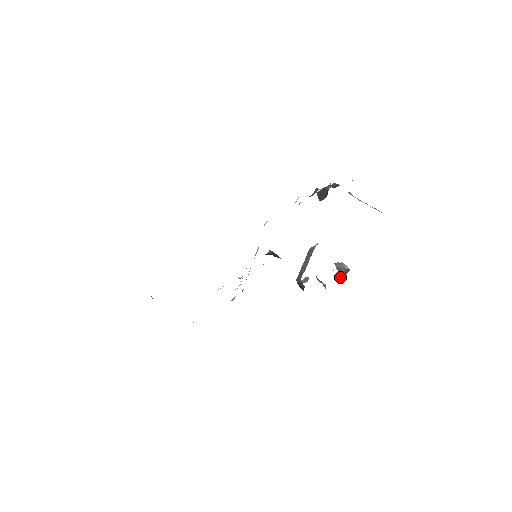
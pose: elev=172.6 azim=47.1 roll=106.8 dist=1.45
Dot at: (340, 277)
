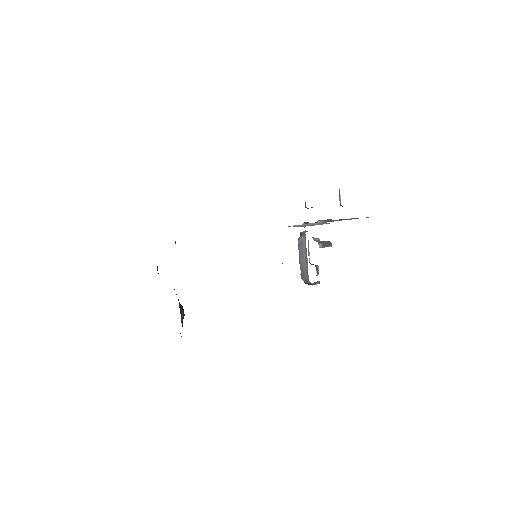
Dot at: (320, 247)
